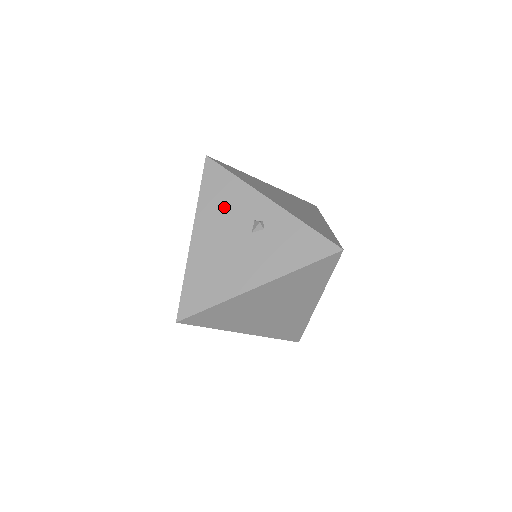
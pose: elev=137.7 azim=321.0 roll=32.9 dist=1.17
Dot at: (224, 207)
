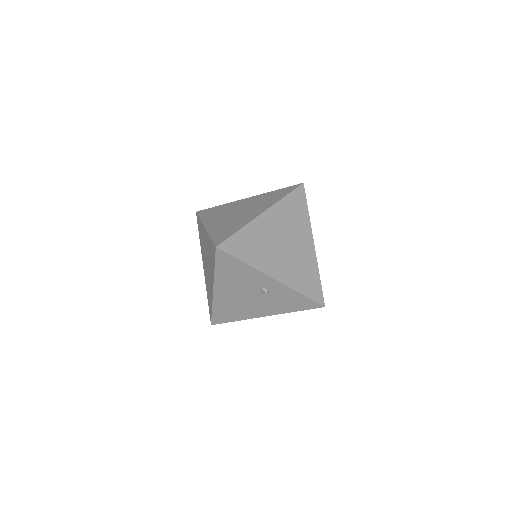
Dot at: (237, 279)
